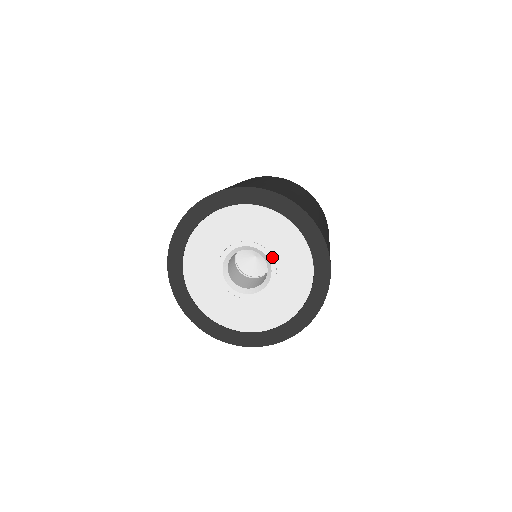
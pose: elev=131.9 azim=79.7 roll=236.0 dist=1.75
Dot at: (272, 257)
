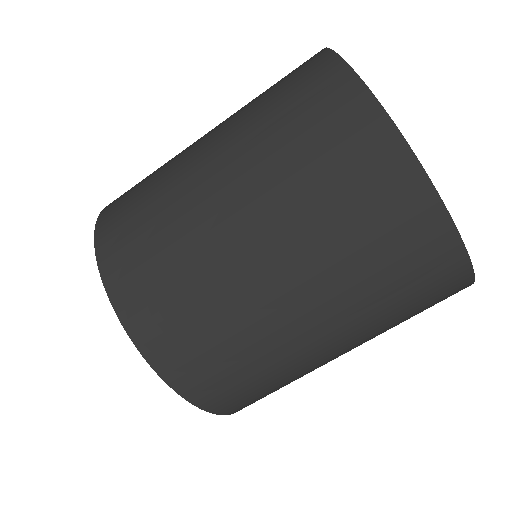
Dot at: occluded
